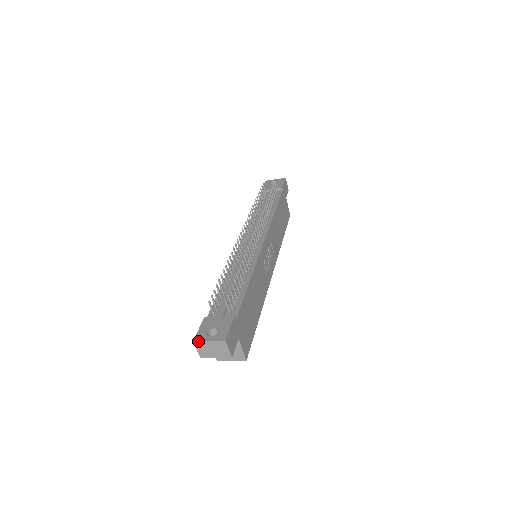
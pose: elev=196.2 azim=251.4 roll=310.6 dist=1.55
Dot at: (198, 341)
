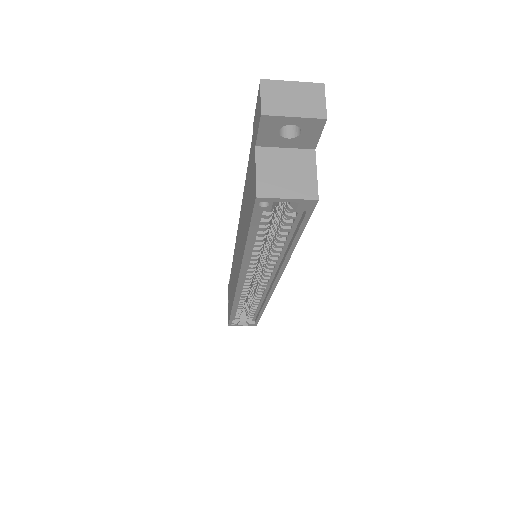
Dot at: occluded
